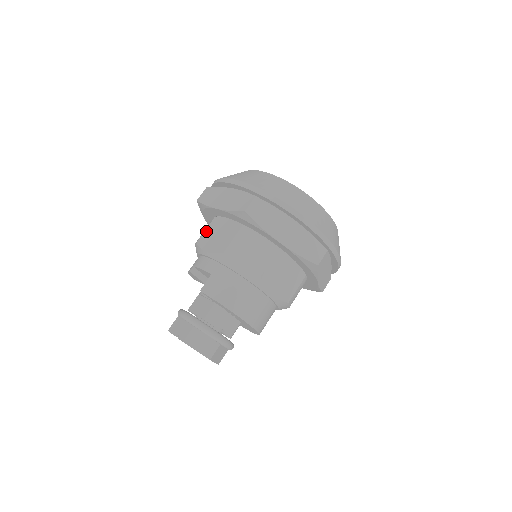
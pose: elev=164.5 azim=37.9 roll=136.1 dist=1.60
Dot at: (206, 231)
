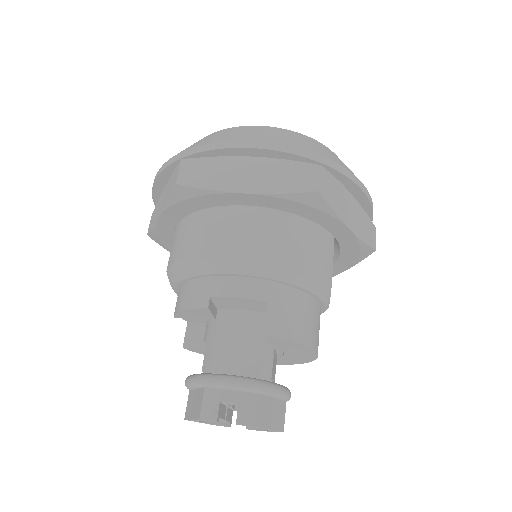
Dot at: (209, 234)
